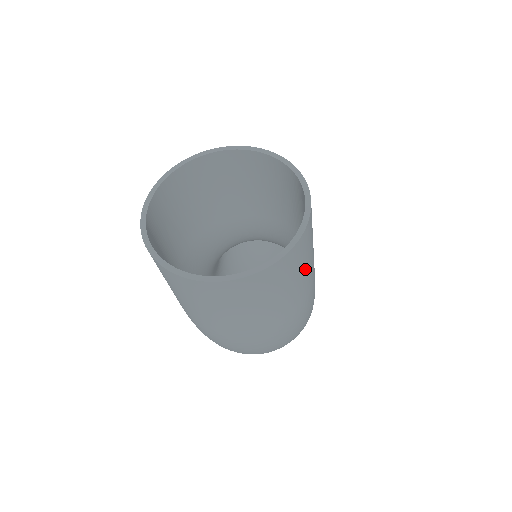
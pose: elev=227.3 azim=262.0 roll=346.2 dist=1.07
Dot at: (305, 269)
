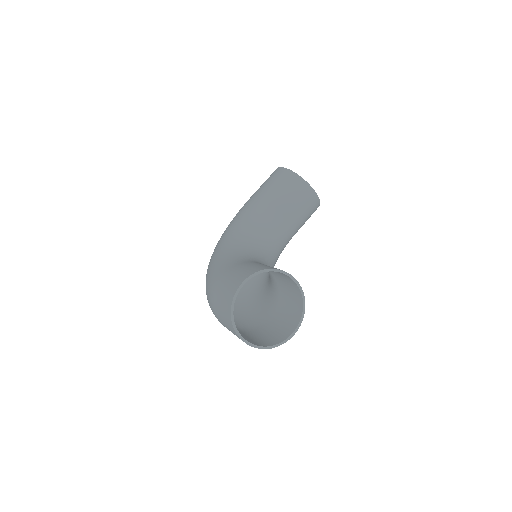
Dot at: occluded
